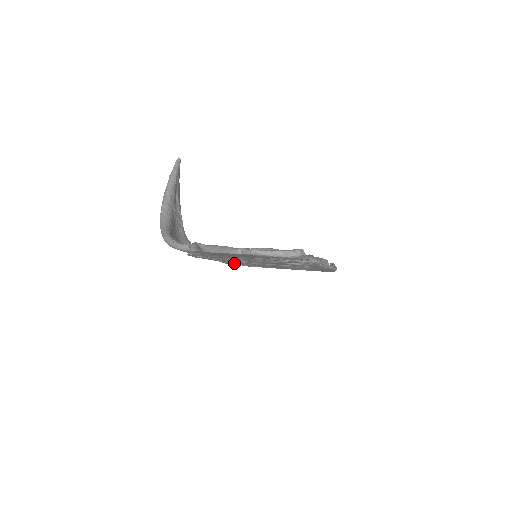
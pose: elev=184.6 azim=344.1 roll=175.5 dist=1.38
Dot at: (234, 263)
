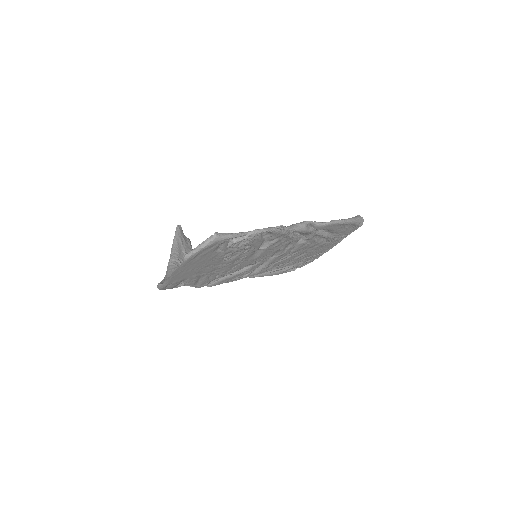
Dot at: occluded
